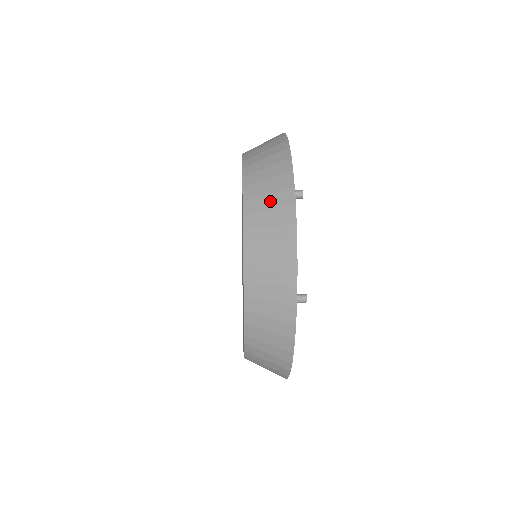
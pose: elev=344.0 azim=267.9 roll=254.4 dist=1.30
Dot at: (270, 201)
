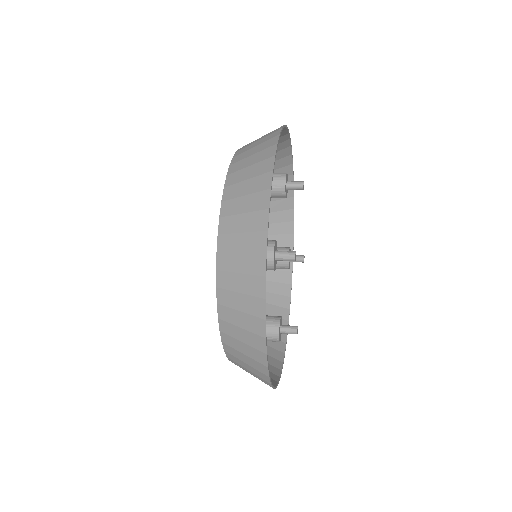
Dot at: (243, 336)
